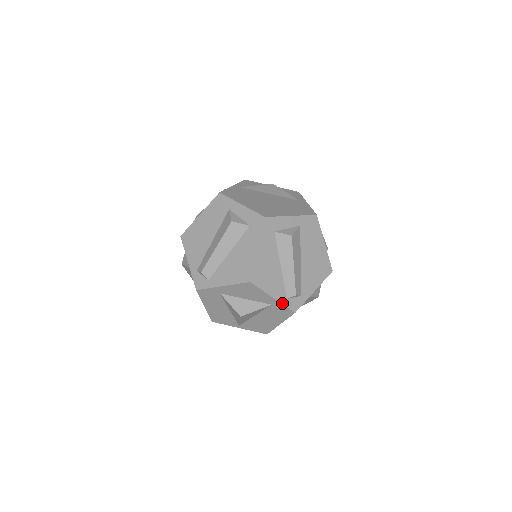
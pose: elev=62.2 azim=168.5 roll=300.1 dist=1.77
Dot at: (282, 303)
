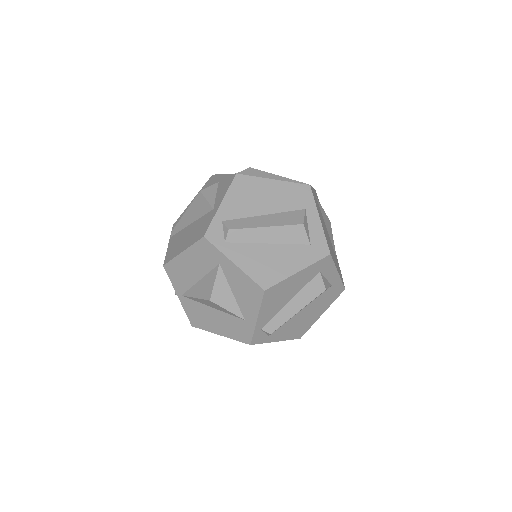
Dot at: (255, 329)
